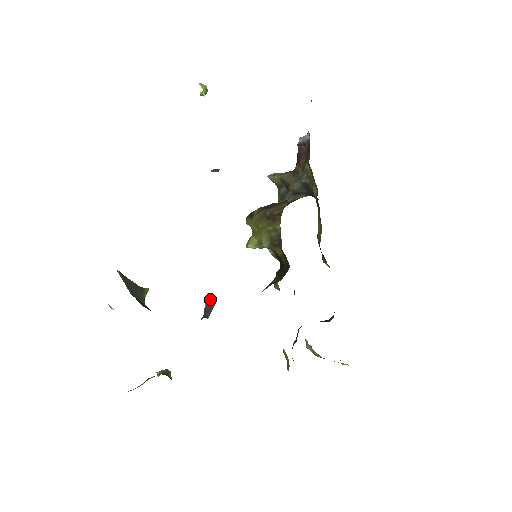
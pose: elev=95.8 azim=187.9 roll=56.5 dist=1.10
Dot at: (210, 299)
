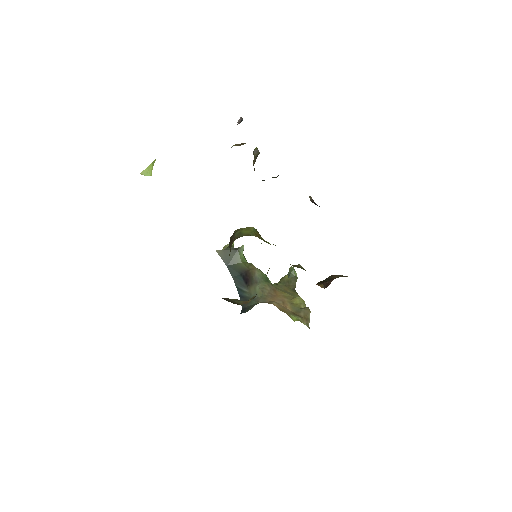
Dot at: (311, 199)
